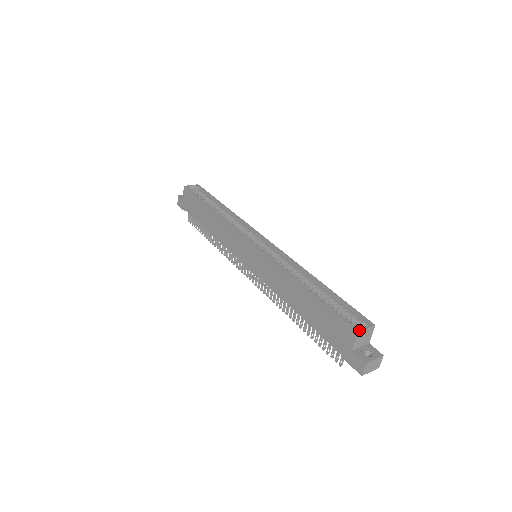
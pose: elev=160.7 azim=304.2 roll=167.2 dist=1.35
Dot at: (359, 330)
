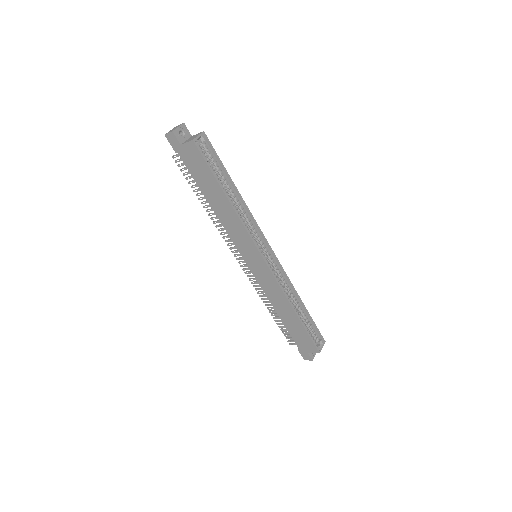
Dot at: (320, 351)
